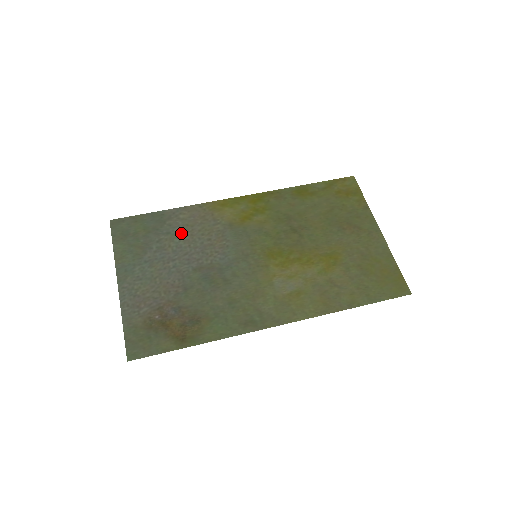
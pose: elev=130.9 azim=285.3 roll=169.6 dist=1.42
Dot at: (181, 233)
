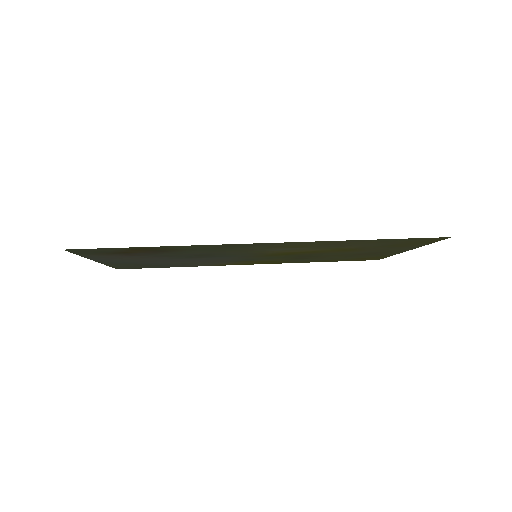
Dot at: occluded
